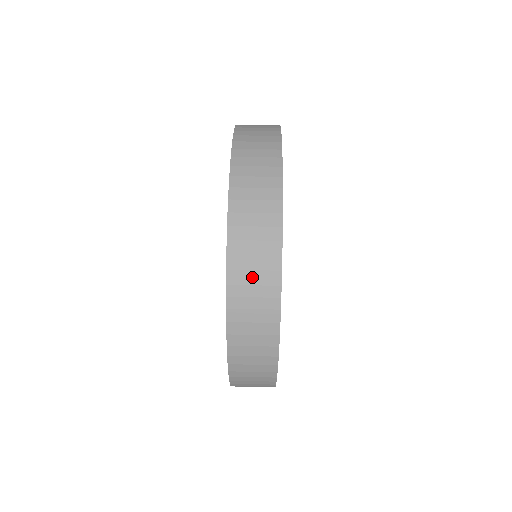
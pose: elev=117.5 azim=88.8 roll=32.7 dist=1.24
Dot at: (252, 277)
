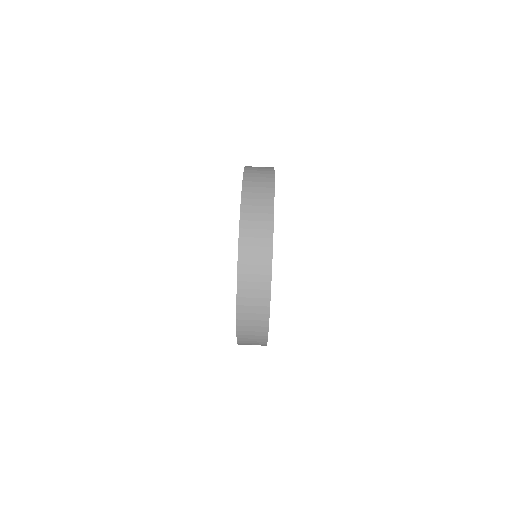
Dot at: (253, 269)
